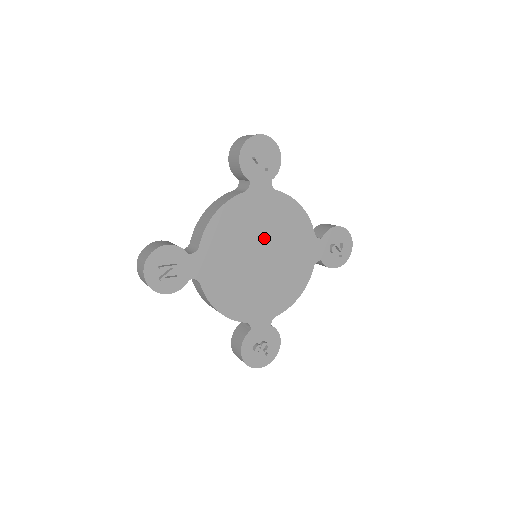
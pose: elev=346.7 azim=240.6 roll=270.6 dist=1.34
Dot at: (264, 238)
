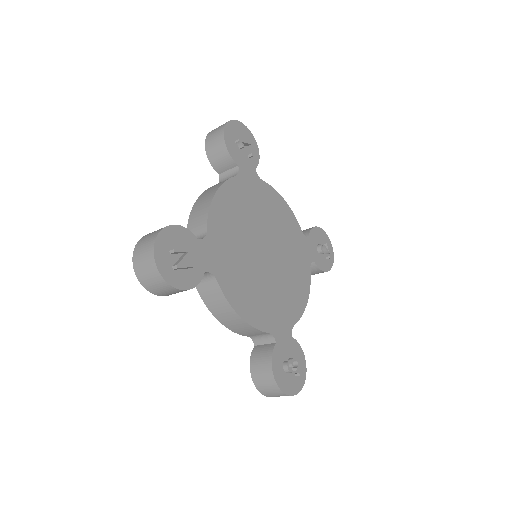
Dot at: (263, 230)
